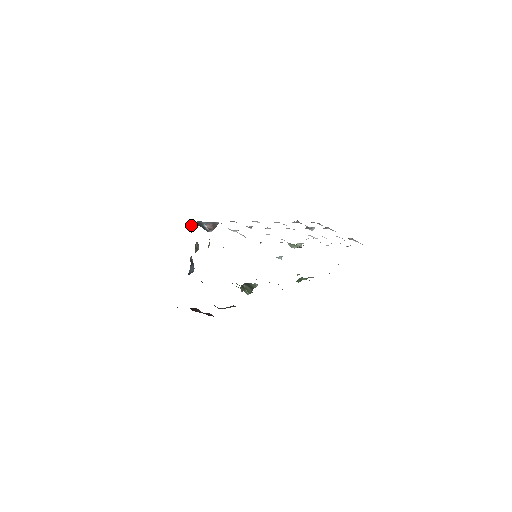
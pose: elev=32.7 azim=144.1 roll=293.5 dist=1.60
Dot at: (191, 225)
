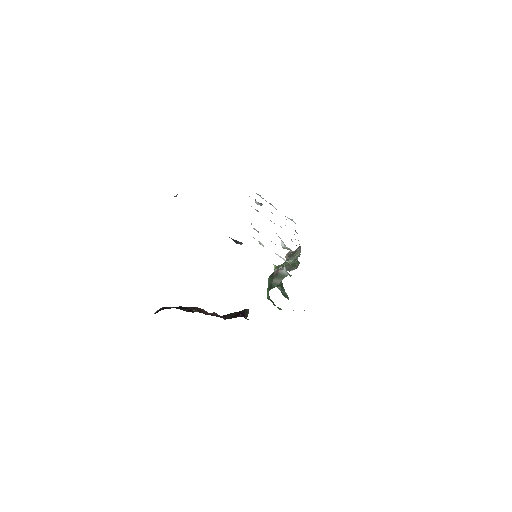
Dot at: occluded
